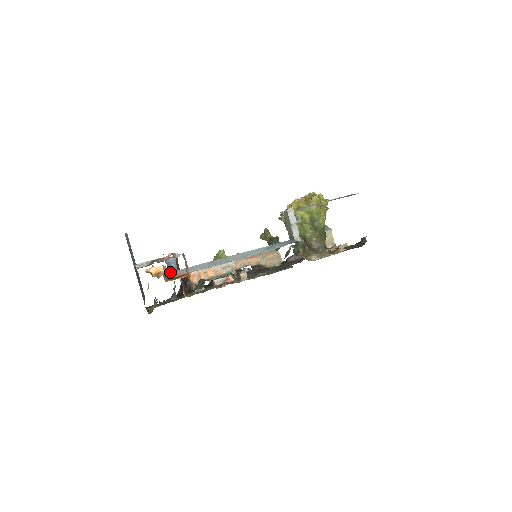
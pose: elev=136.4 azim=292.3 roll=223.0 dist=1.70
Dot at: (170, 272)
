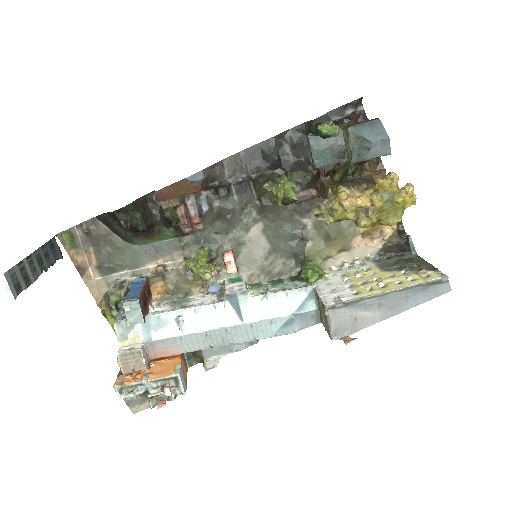
Dot at: (147, 344)
